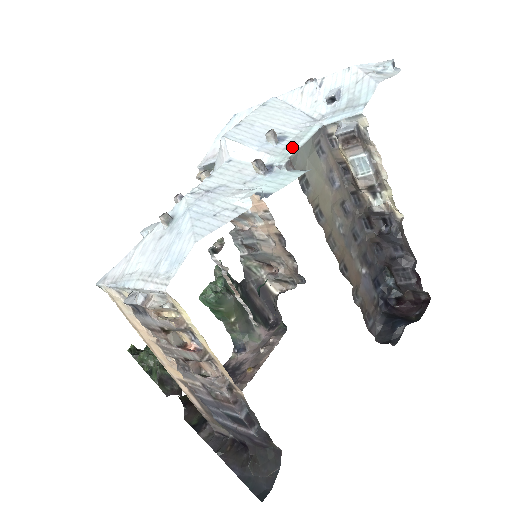
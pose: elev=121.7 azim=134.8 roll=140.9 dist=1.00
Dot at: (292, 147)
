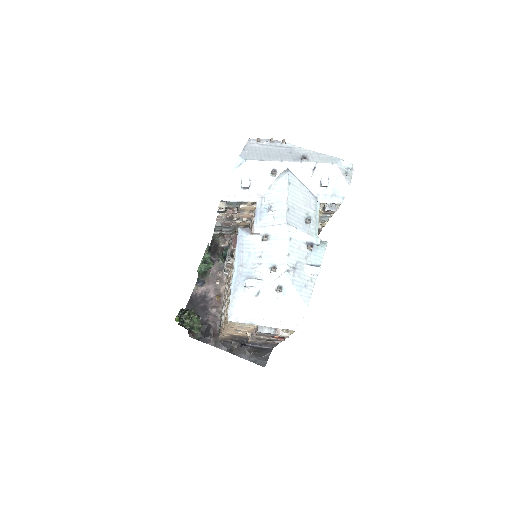
Dot at: (316, 227)
